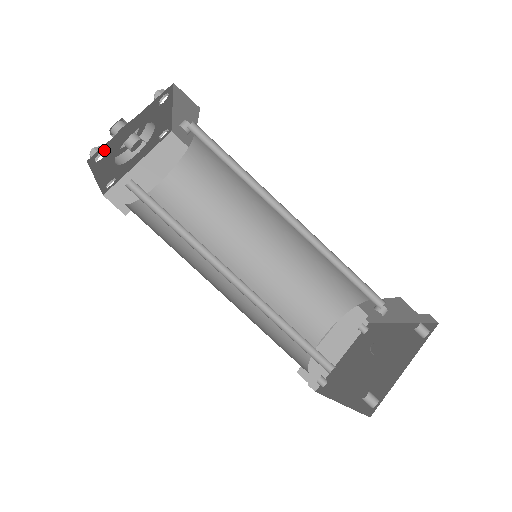
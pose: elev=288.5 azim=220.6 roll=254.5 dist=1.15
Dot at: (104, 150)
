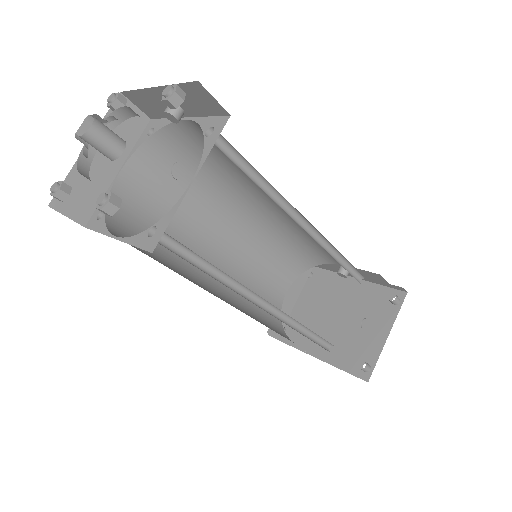
Dot at: (119, 197)
